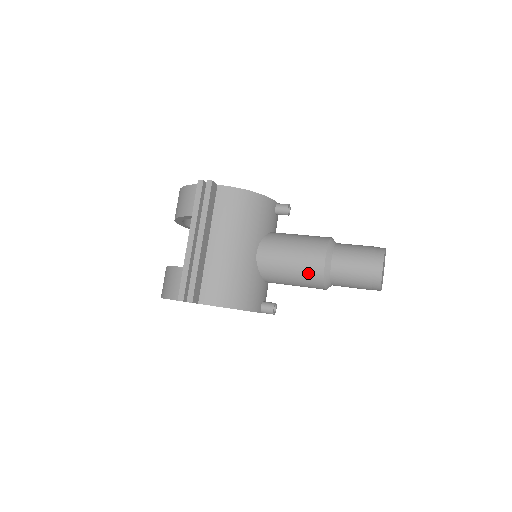
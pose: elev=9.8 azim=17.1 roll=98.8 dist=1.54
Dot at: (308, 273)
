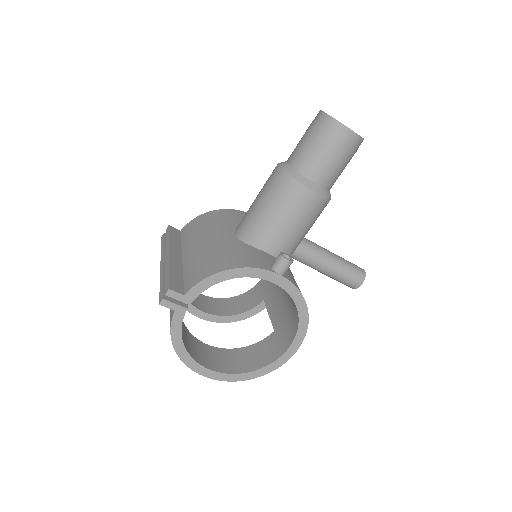
Dot at: (276, 190)
